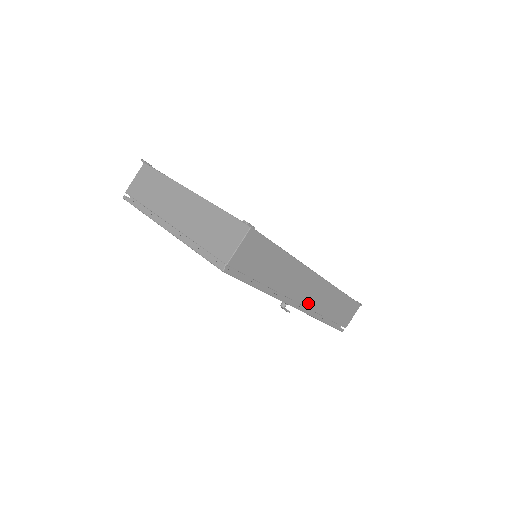
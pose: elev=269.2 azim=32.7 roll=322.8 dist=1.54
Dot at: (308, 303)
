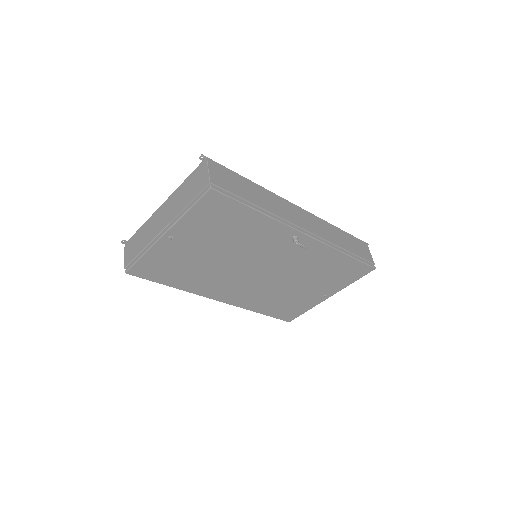
Dot at: (313, 231)
